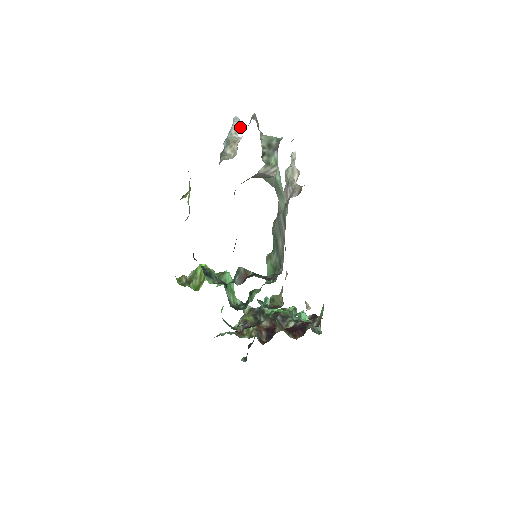
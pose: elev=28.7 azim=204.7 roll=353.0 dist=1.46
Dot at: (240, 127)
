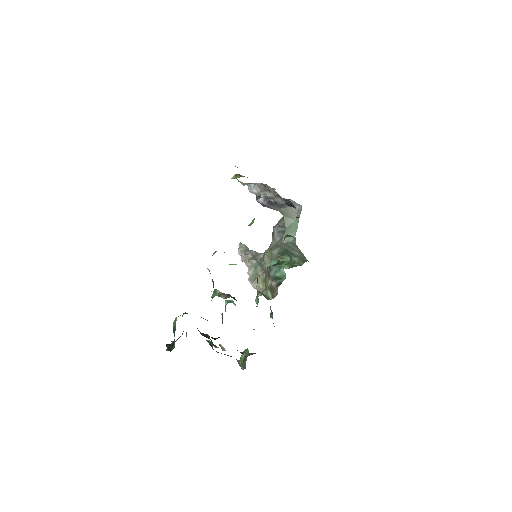
Dot at: occluded
